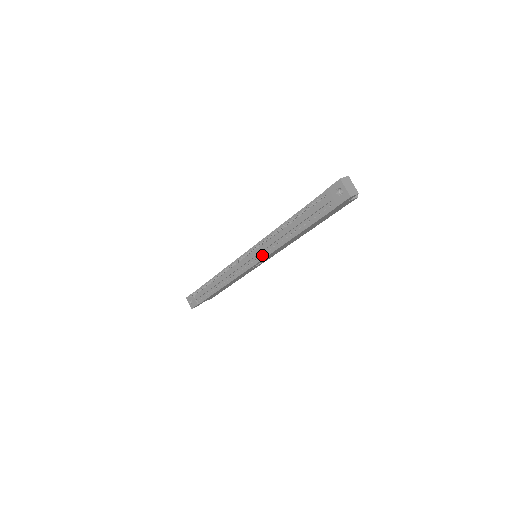
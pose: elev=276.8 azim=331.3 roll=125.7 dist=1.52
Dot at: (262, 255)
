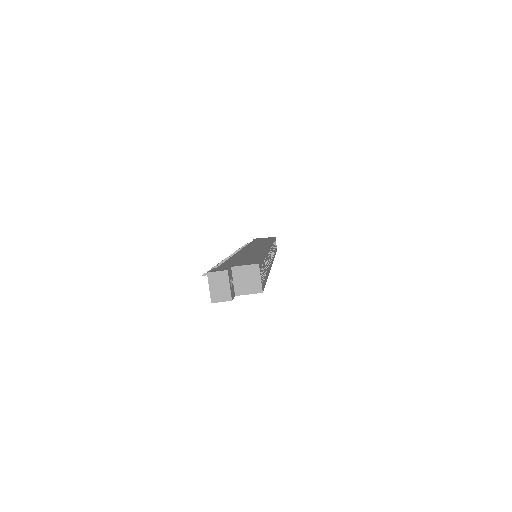
Dot at: occluded
